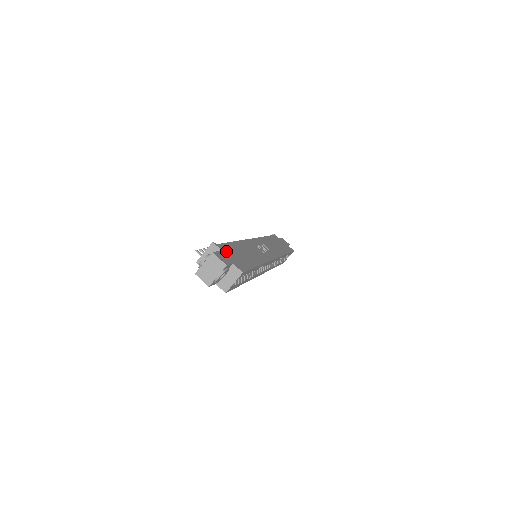
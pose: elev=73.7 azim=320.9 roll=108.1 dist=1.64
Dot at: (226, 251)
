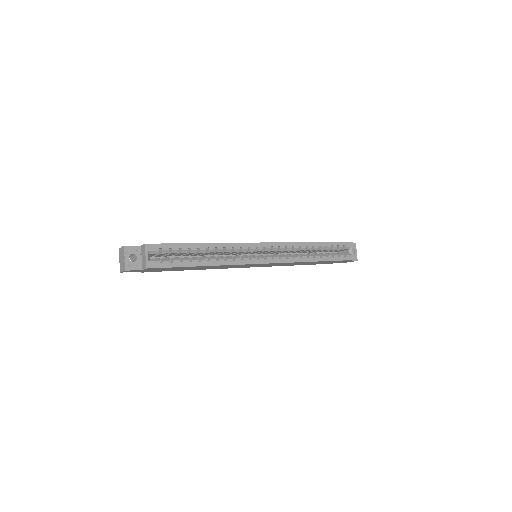
Dot at: occluded
